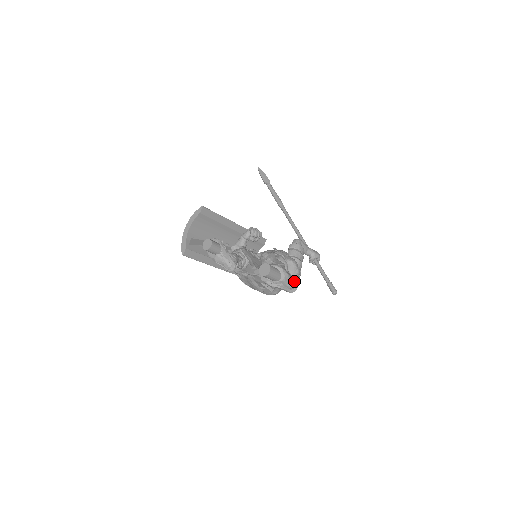
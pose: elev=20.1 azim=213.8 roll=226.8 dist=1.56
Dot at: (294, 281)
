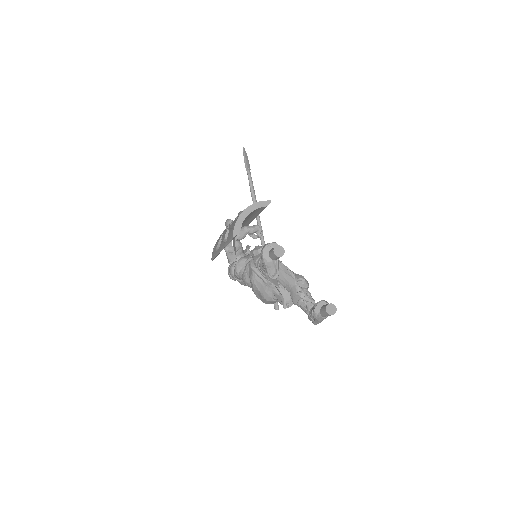
Dot at: occluded
